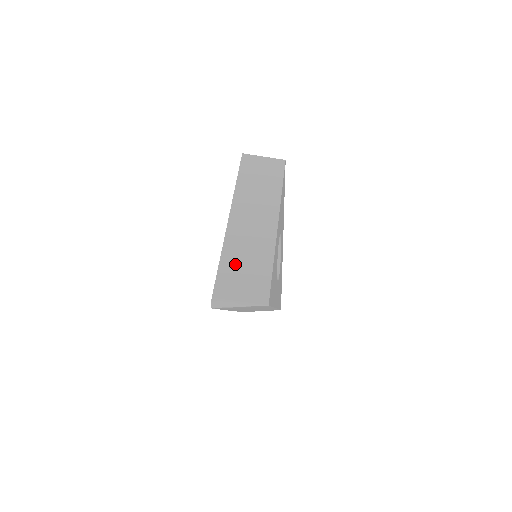
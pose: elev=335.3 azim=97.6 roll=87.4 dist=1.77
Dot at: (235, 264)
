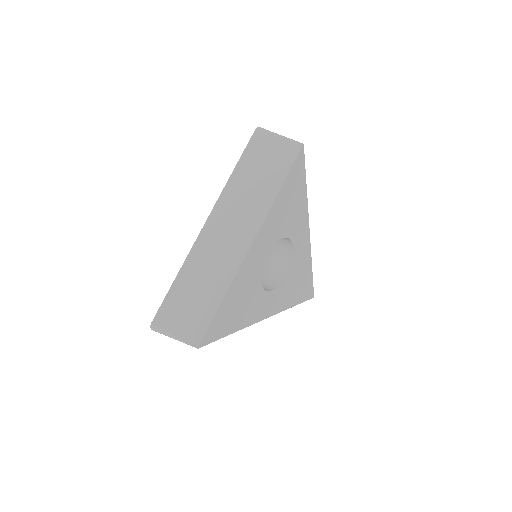
Dot at: (187, 287)
